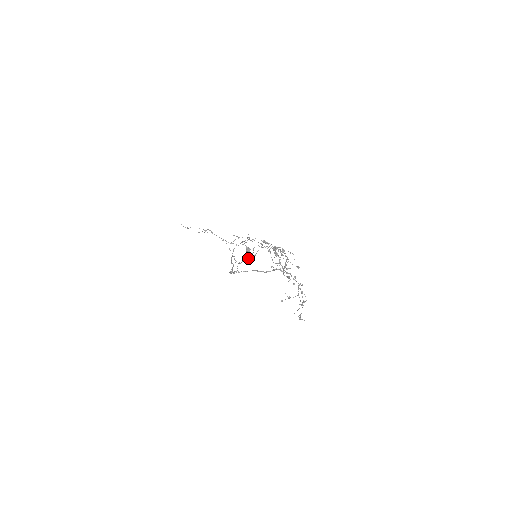
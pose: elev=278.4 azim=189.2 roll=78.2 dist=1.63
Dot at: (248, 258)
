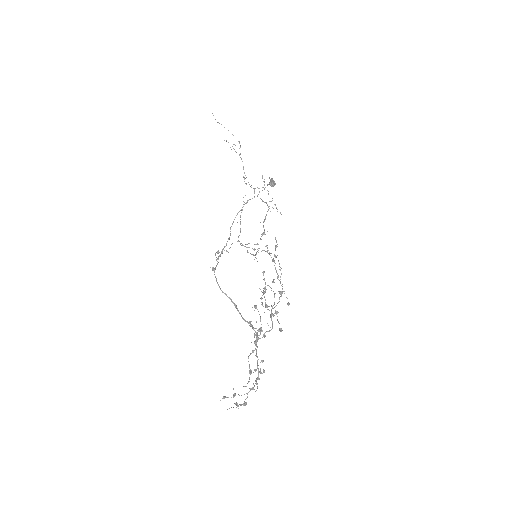
Dot at: (247, 250)
